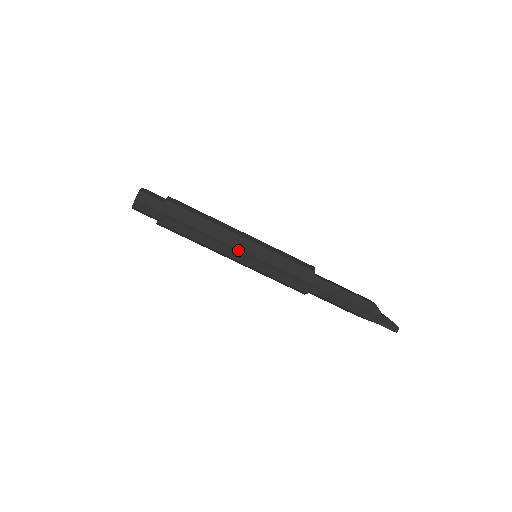
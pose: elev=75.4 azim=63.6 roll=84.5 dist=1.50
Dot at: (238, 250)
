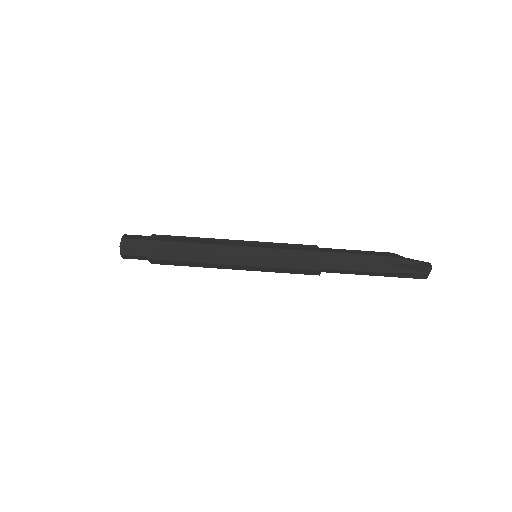
Dot at: (236, 247)
